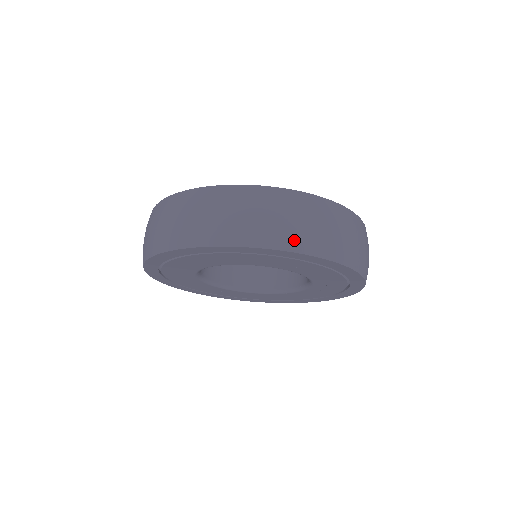
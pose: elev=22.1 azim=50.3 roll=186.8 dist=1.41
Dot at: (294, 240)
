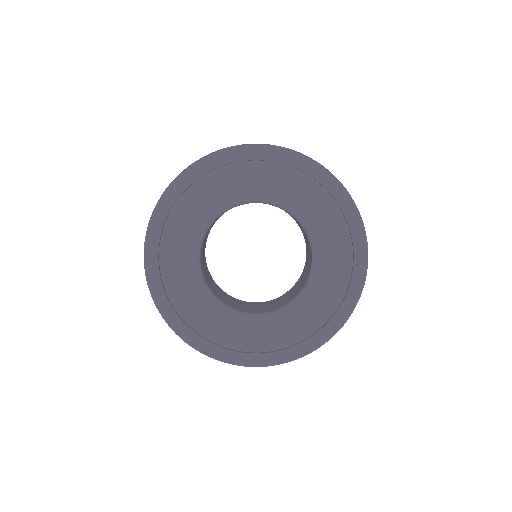
Dot at: (291, 149)
